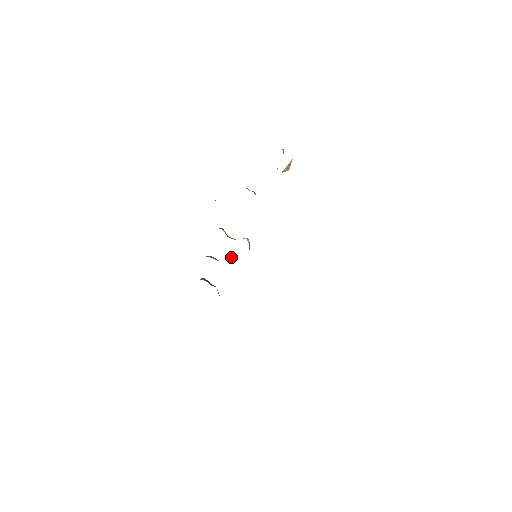
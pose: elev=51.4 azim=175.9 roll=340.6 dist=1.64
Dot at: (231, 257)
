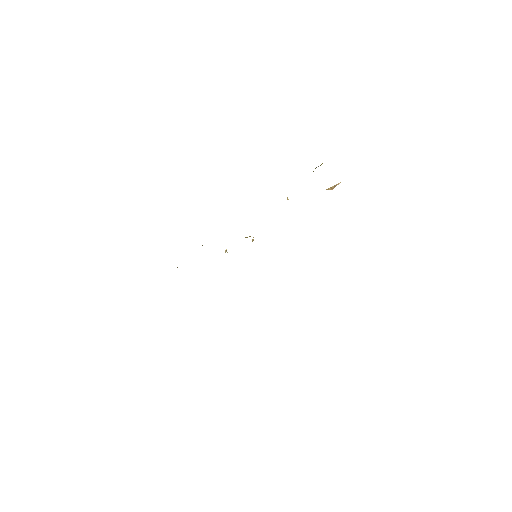
Dot at: (225, 251)
